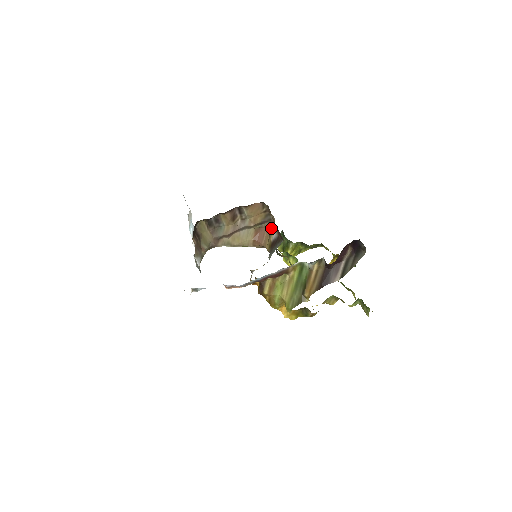
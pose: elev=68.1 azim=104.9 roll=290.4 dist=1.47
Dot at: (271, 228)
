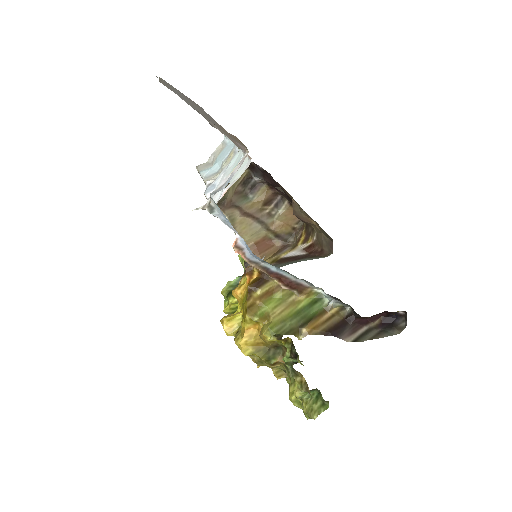
Dot at: (284, 248)
